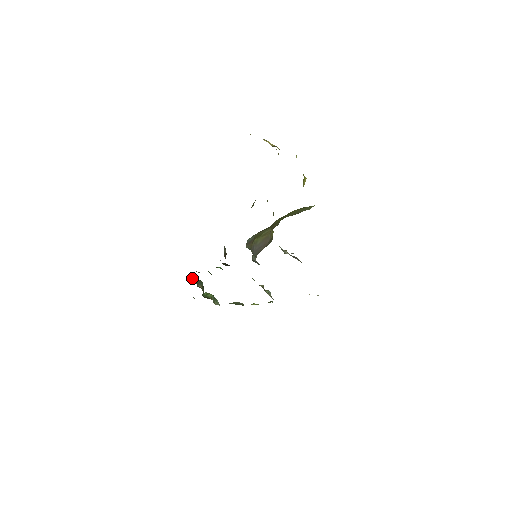
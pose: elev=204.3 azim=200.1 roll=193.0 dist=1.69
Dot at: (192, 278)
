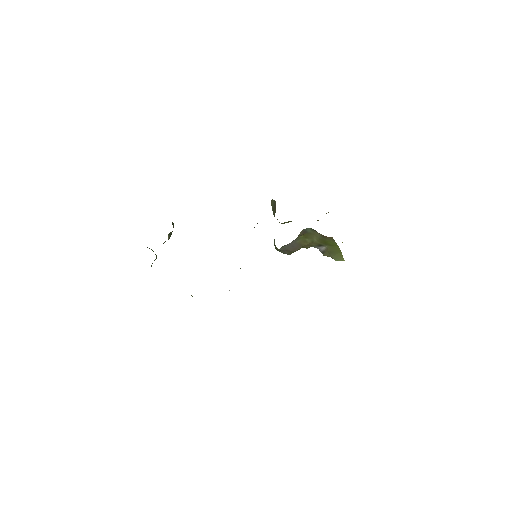
Dot at: occluded
